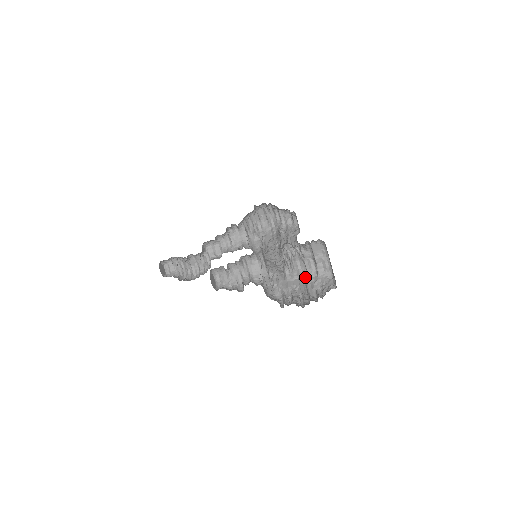
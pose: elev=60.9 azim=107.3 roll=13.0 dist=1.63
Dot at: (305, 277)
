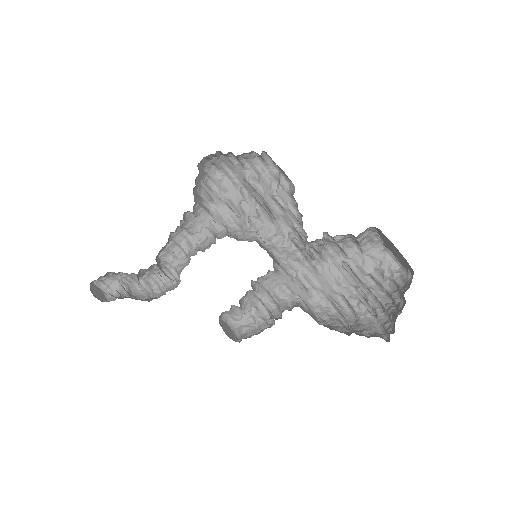
Dot at: (343, 259)
